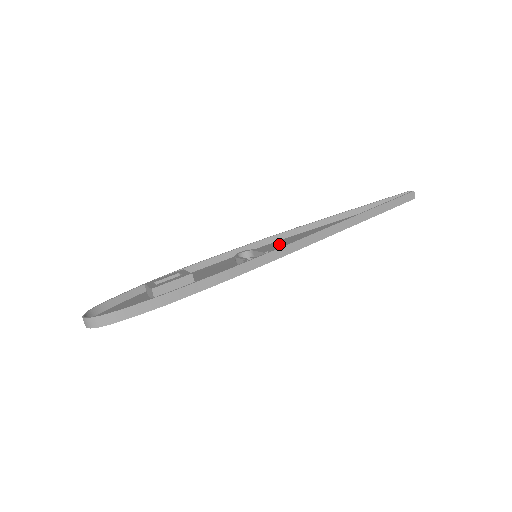
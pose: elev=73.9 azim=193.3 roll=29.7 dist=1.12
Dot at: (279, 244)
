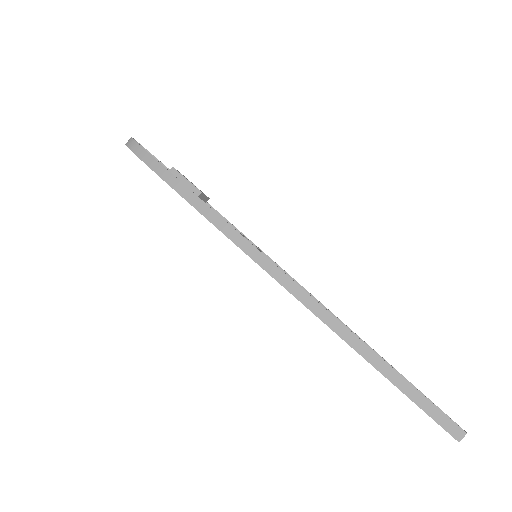
Dot at: occluded
